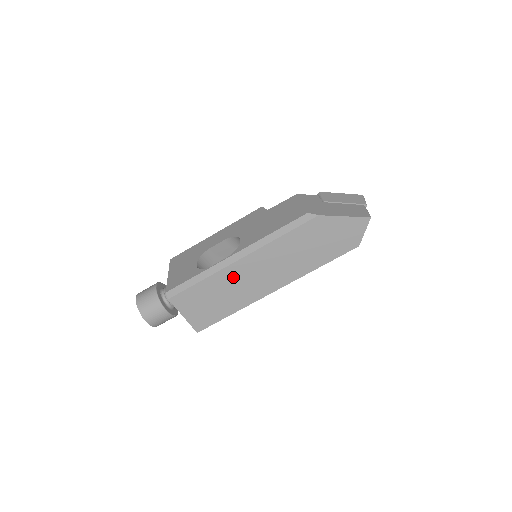
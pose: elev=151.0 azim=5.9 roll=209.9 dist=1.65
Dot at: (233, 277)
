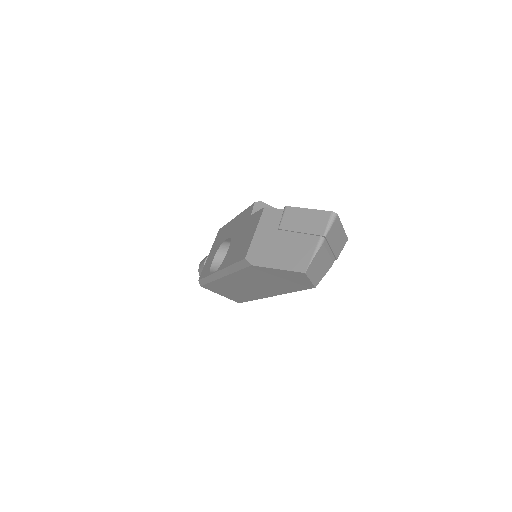
Dot at: (228, 285)
